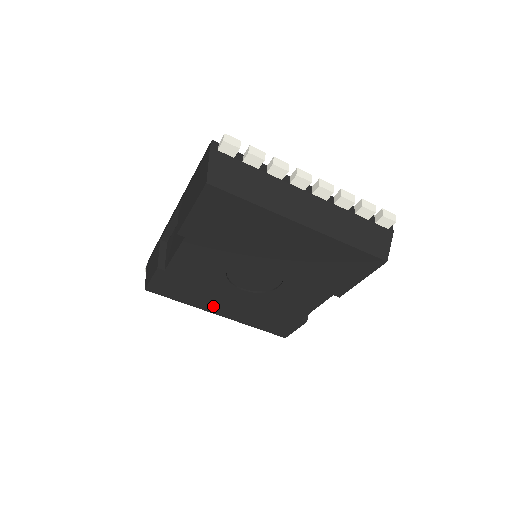
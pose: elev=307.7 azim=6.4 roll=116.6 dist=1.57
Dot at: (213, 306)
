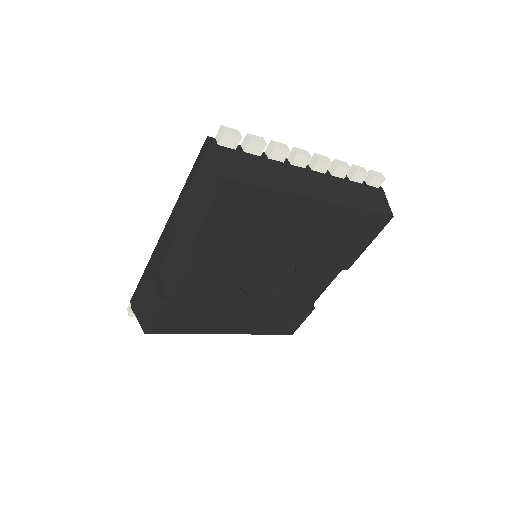
Dot at: (221, 326)
